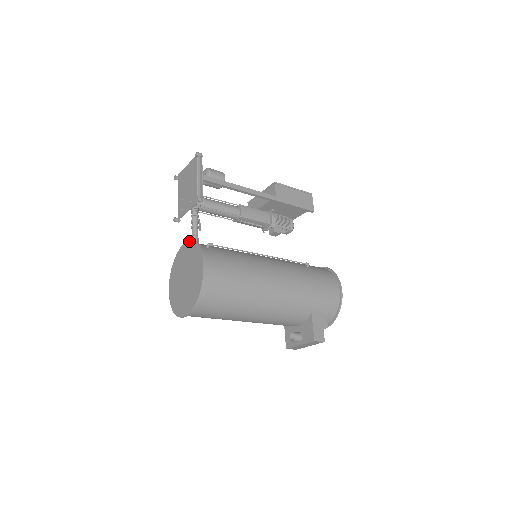
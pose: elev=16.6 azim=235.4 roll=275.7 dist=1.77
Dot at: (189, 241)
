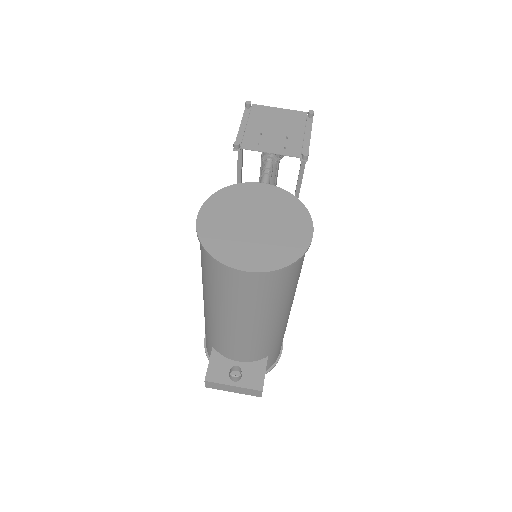
Dot at: (277, 187)
